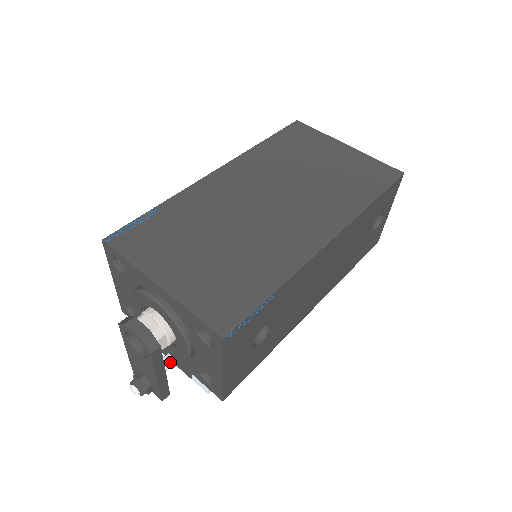
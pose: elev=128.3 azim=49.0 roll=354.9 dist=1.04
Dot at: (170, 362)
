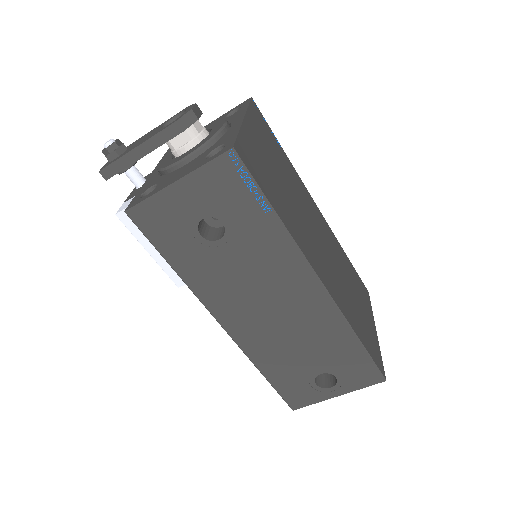
Dot at: (140, 179)
